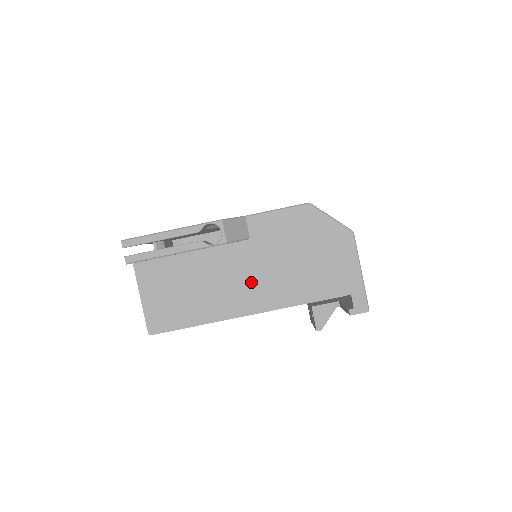
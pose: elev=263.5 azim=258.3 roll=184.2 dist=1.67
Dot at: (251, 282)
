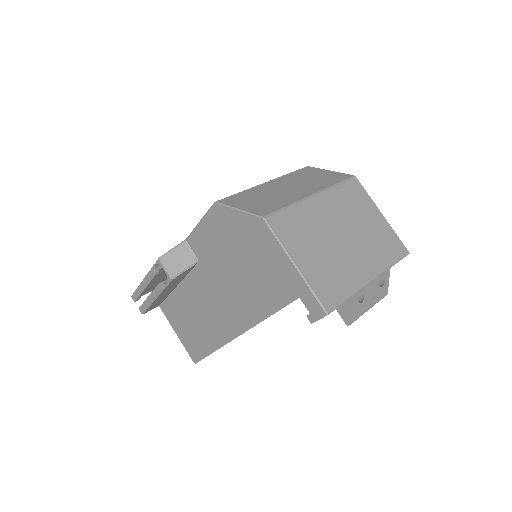
Dot at: (221, 304)
